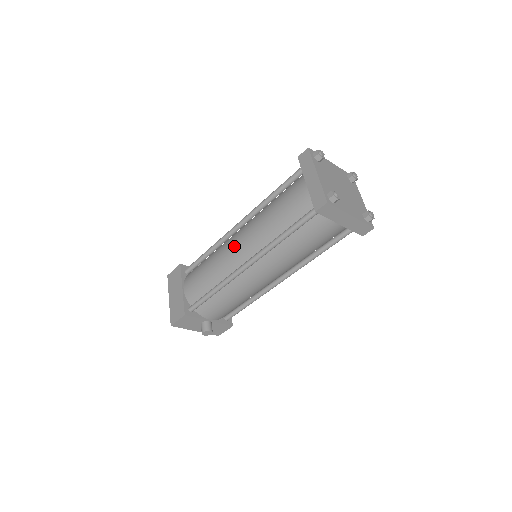
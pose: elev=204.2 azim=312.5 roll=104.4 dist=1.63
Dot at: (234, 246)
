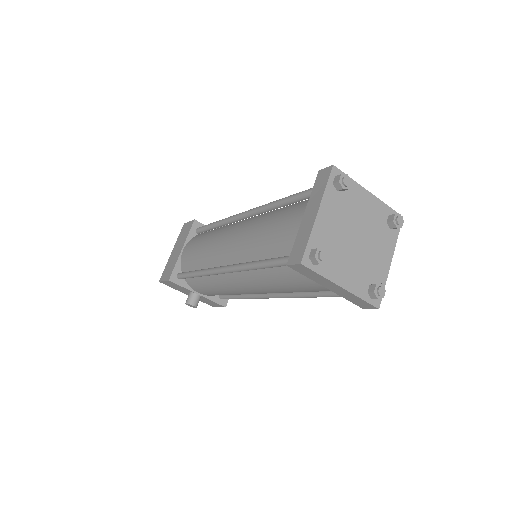
Dot at: (226, 239)
